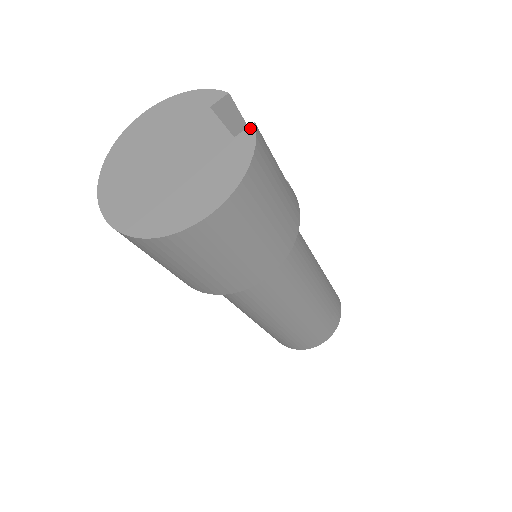
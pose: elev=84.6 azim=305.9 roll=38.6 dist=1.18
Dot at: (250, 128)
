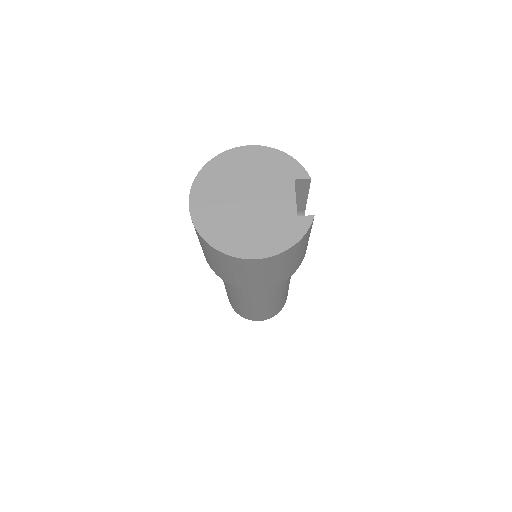
Dot at: (310, 217)
